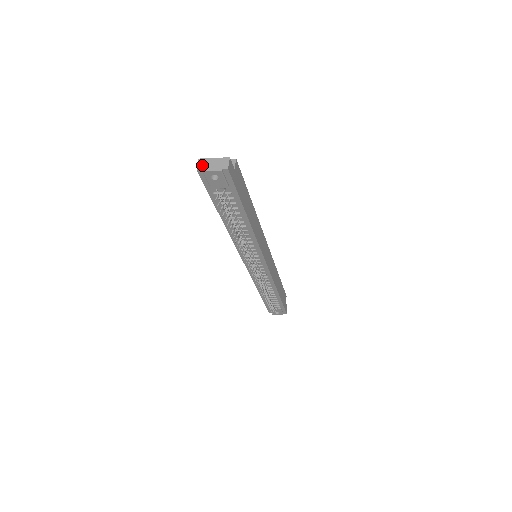
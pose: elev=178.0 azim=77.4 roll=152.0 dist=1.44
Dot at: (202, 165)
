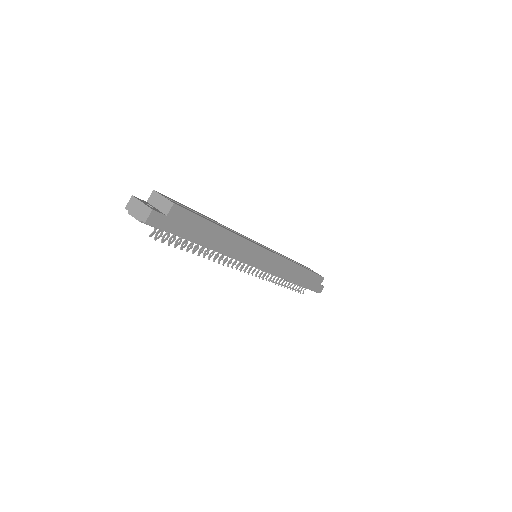
Dot at: (131, 205)
